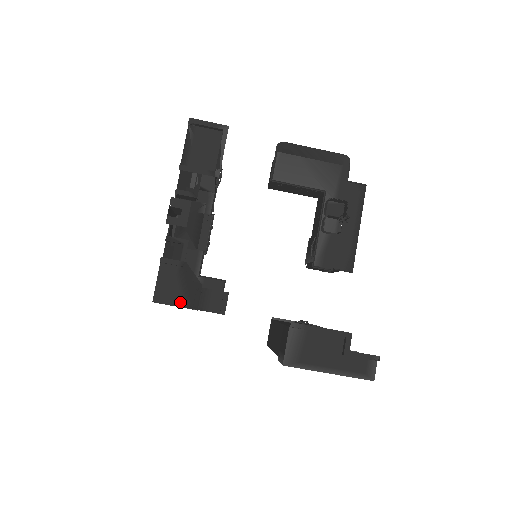
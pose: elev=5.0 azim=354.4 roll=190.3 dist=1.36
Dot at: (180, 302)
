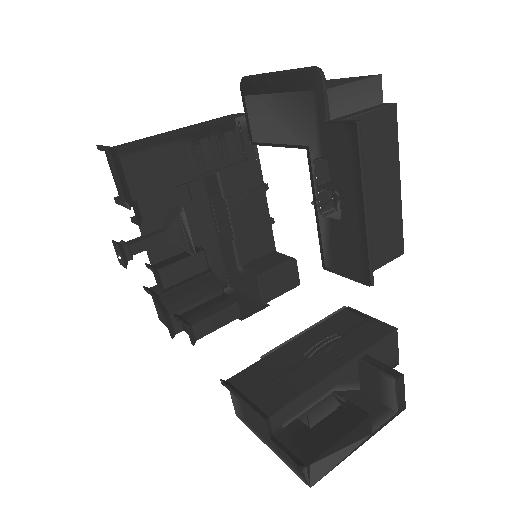
Dot at: occluded
